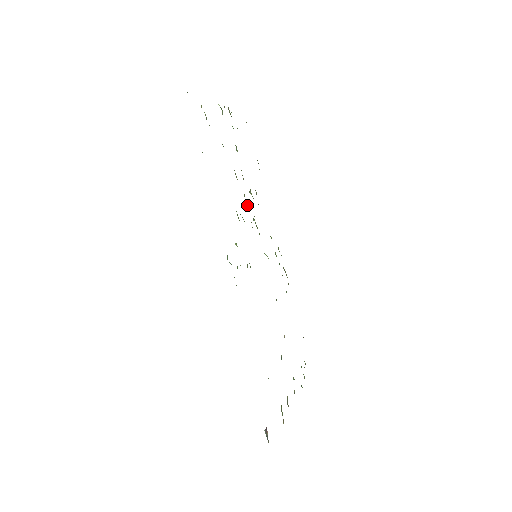
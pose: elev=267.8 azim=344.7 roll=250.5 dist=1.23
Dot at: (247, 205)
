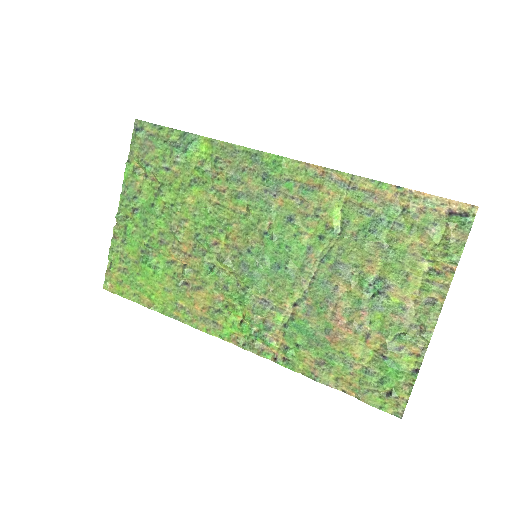
Dot at: (203, 251)
